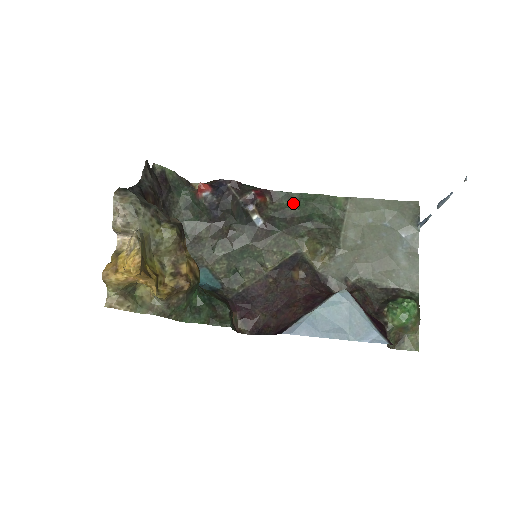
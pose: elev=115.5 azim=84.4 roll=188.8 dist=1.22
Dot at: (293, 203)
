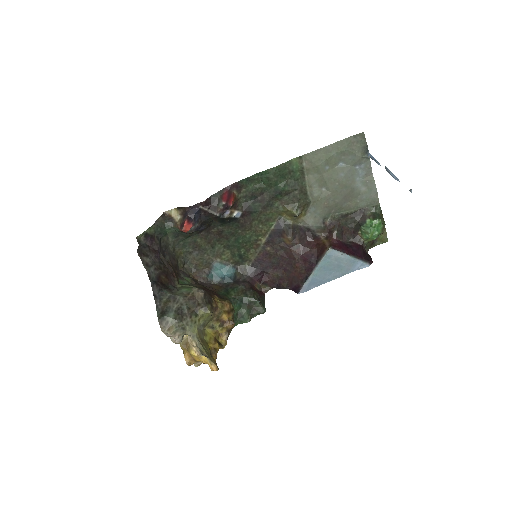
Dot at: (257, 183)
